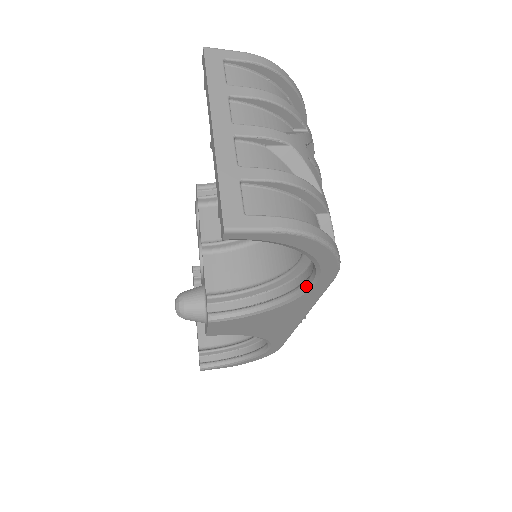
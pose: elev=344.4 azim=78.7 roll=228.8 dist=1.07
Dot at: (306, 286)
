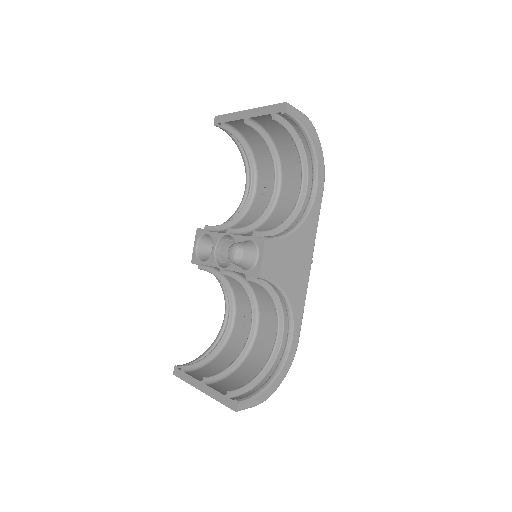
Dot at: (312, 197)
